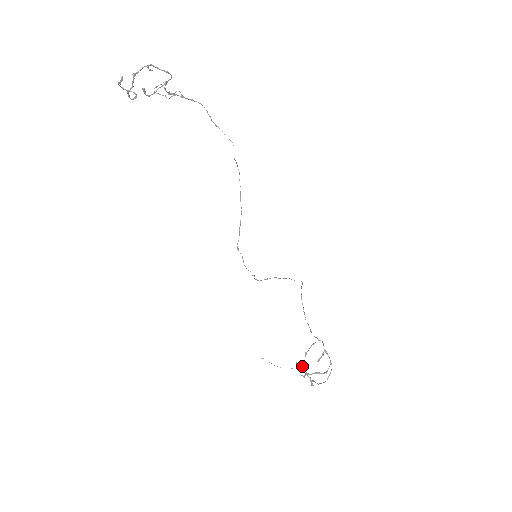
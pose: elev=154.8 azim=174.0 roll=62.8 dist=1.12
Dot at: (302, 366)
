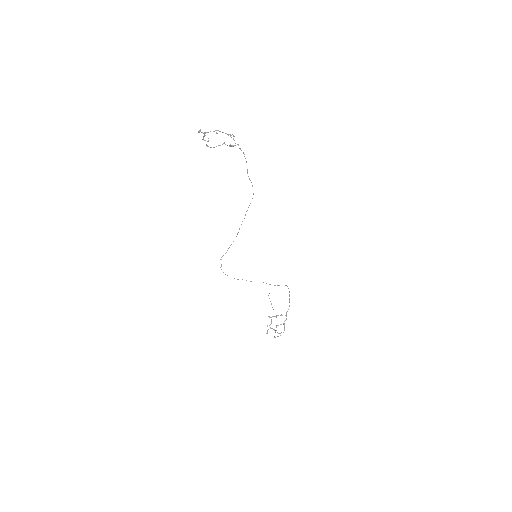
Dot at: (271, 320)
